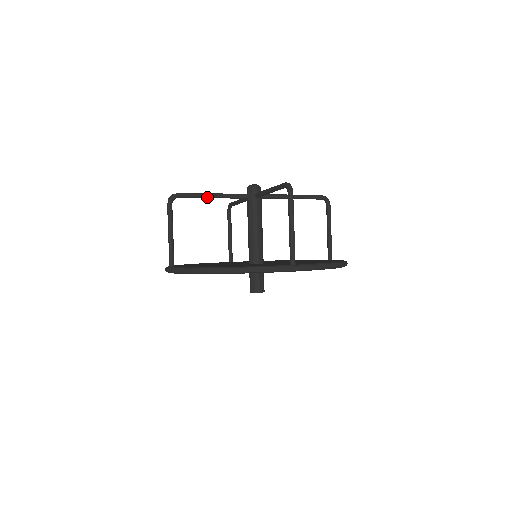
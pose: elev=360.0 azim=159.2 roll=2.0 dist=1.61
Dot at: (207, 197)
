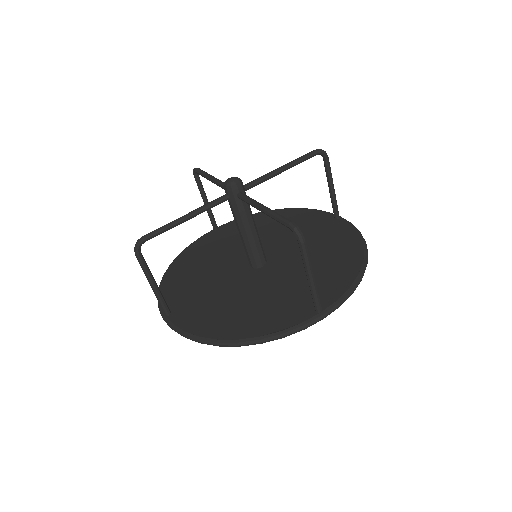
Dot at: occluded
